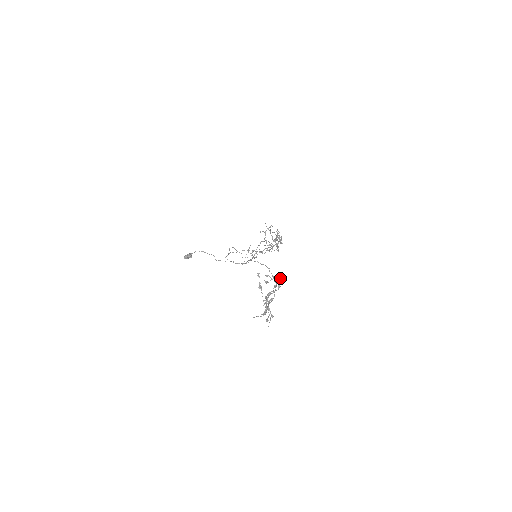
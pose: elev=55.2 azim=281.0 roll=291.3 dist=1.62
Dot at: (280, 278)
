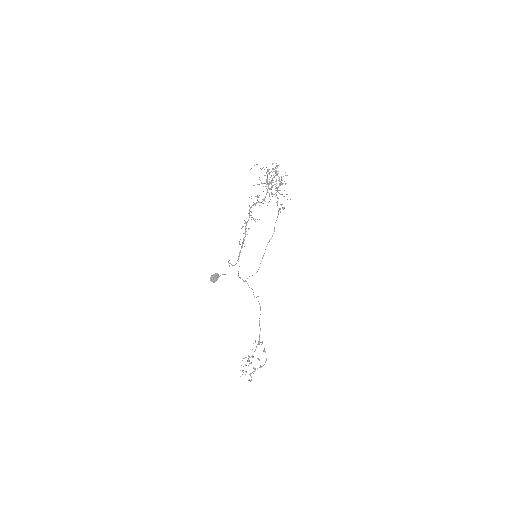
Dot at: occluded
